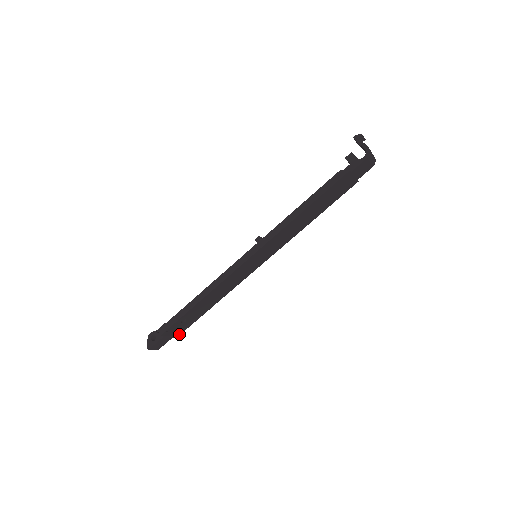
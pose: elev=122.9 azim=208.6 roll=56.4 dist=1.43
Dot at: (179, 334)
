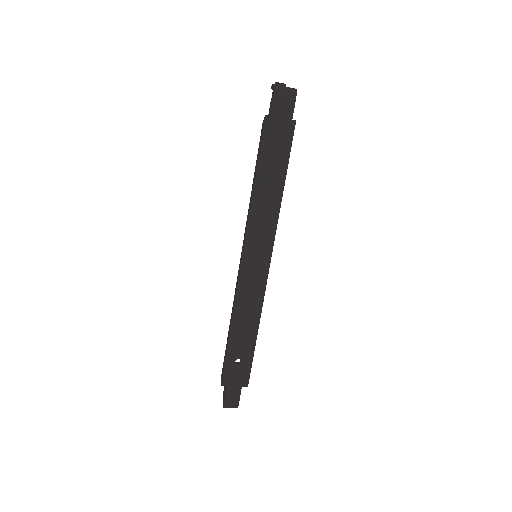
Dot at: (247, 381)
